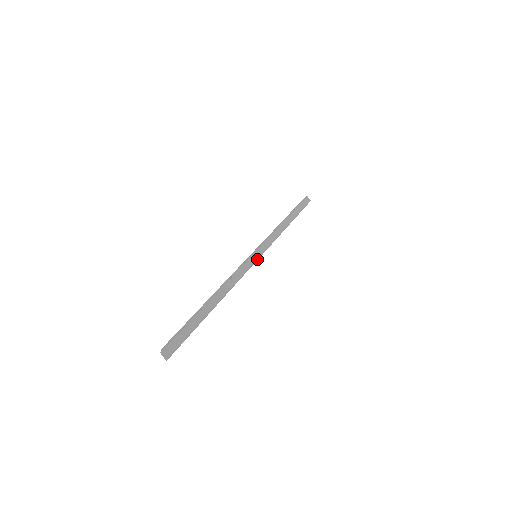
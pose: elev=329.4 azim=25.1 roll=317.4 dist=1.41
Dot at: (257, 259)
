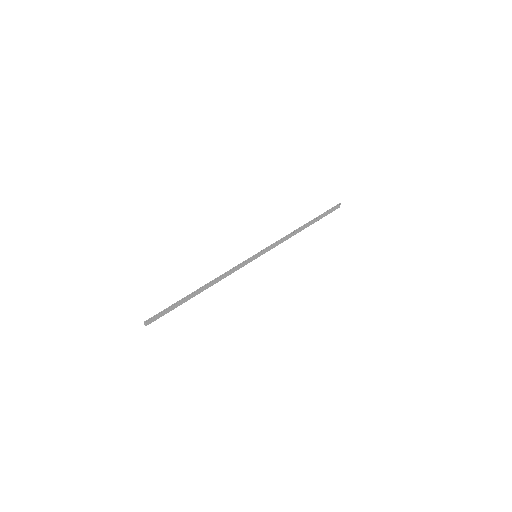
Dot at: occluded
